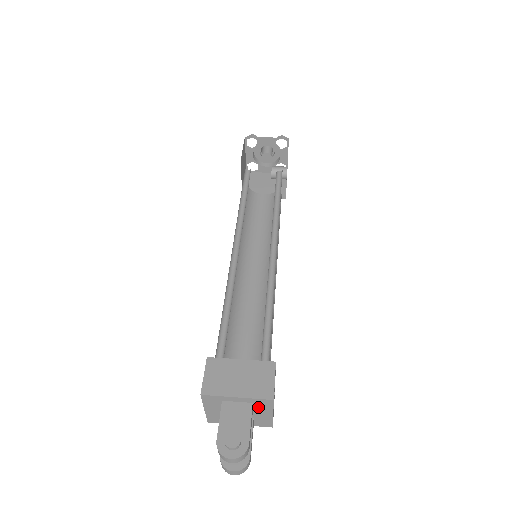
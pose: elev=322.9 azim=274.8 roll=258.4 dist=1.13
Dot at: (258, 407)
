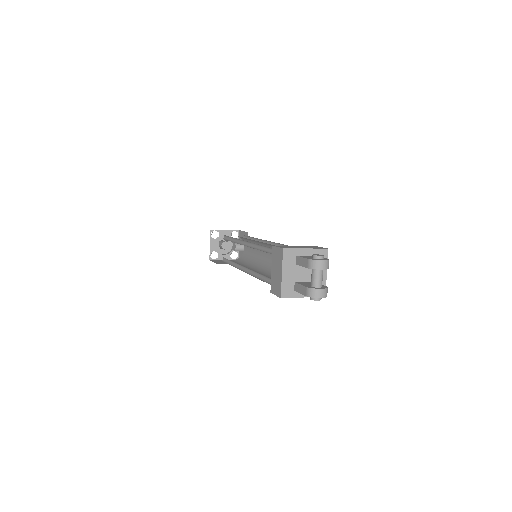
Dot at: occluded
